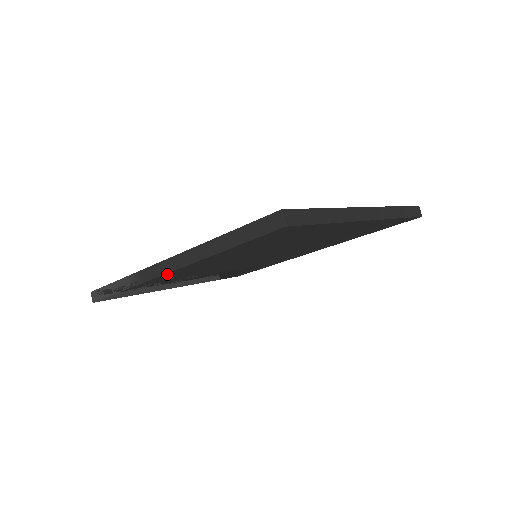
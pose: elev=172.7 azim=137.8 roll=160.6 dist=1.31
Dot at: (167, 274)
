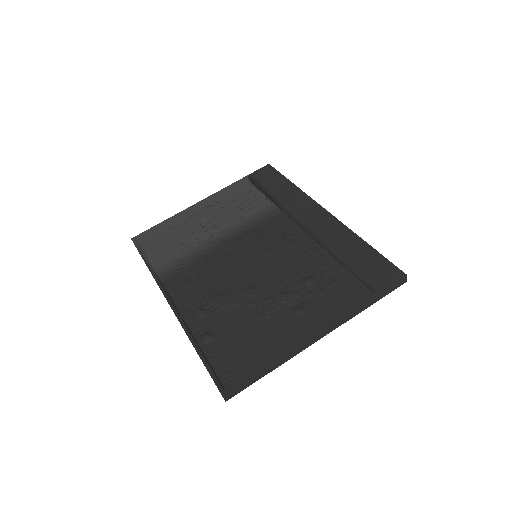
Dot at: occluded
